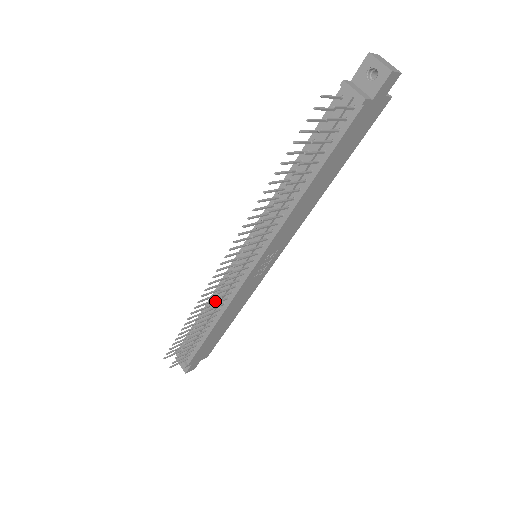
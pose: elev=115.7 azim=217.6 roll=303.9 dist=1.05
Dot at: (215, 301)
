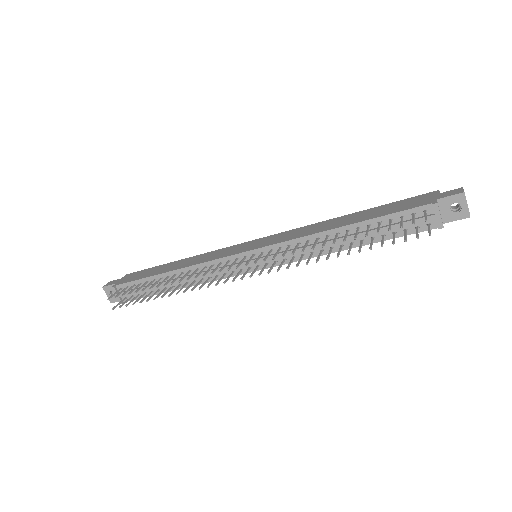
Dot at: (194, 274)
